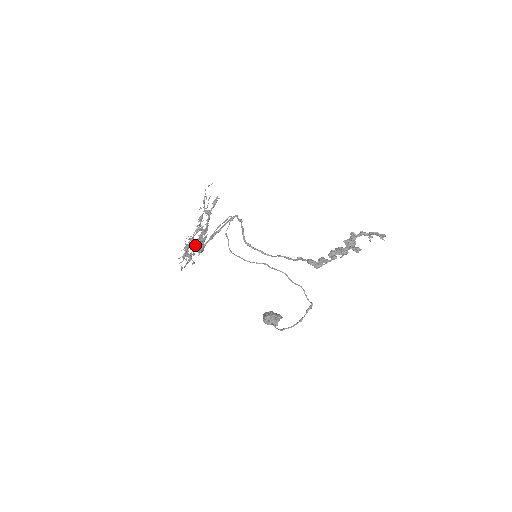
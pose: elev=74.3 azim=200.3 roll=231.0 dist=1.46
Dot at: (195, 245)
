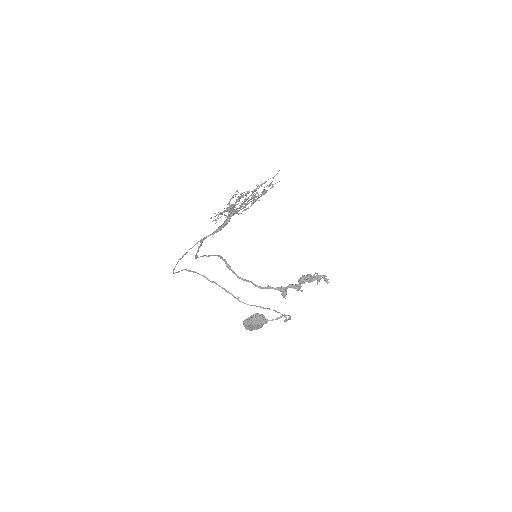
Dot at: occluded
